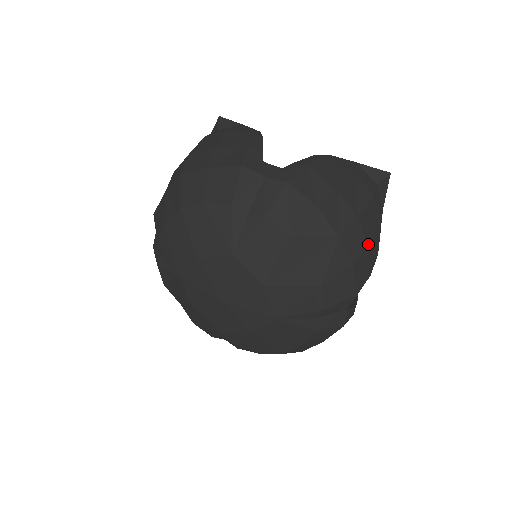
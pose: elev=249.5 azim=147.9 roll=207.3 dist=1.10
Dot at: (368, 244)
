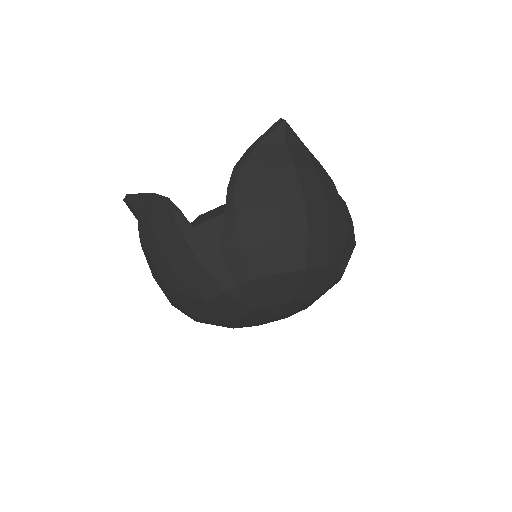
Dot at: occluded
